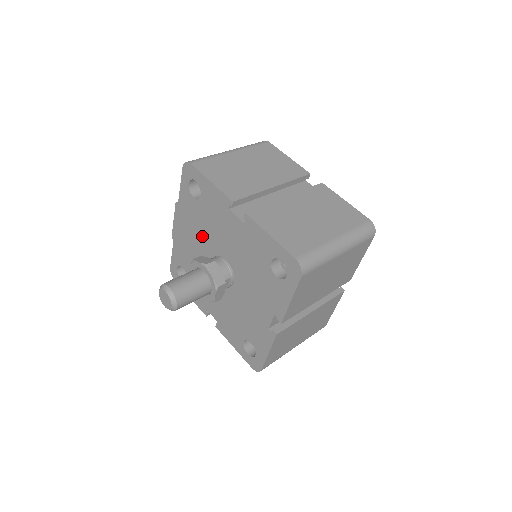
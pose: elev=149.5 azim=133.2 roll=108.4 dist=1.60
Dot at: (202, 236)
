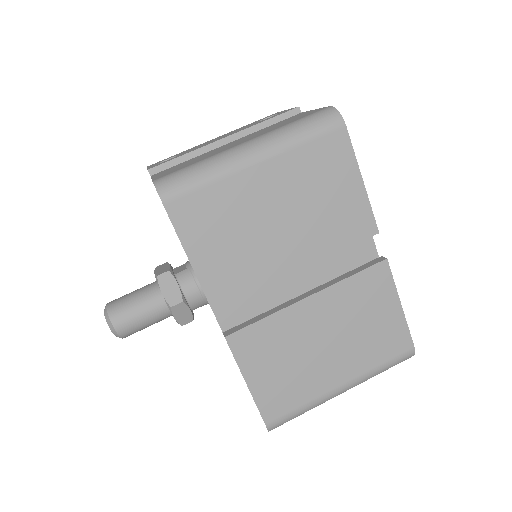
Dot at: occluded
